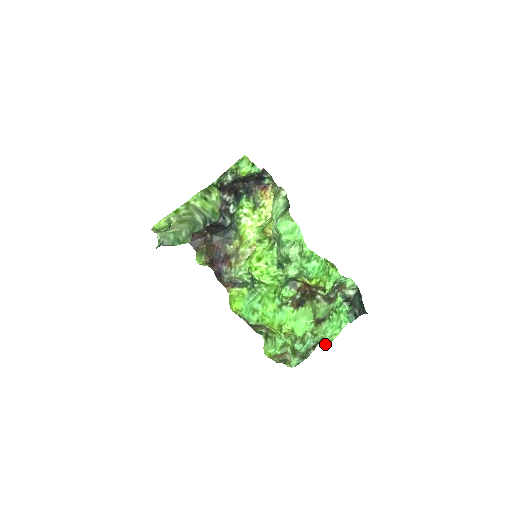
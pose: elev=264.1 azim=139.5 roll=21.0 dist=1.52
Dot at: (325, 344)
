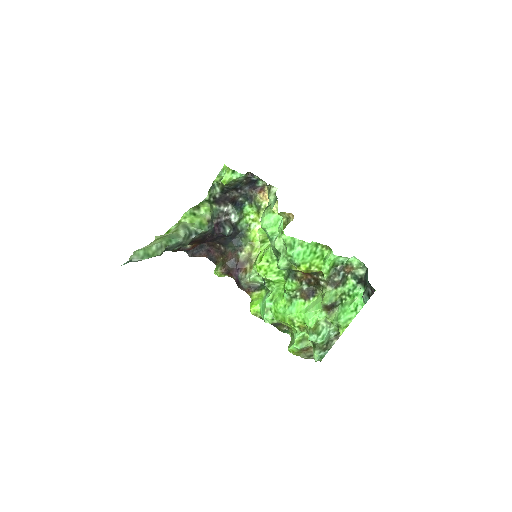
Dot at: (340, 331)
